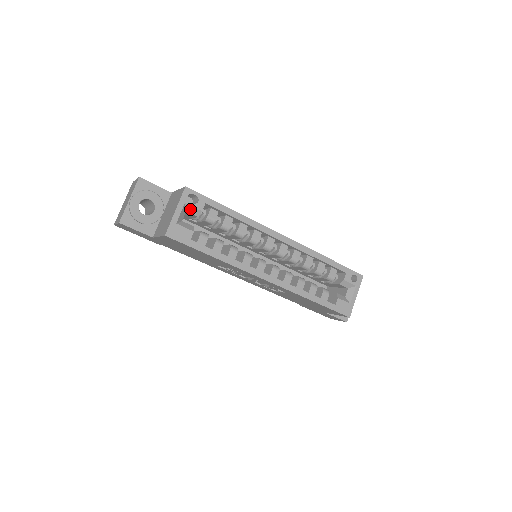
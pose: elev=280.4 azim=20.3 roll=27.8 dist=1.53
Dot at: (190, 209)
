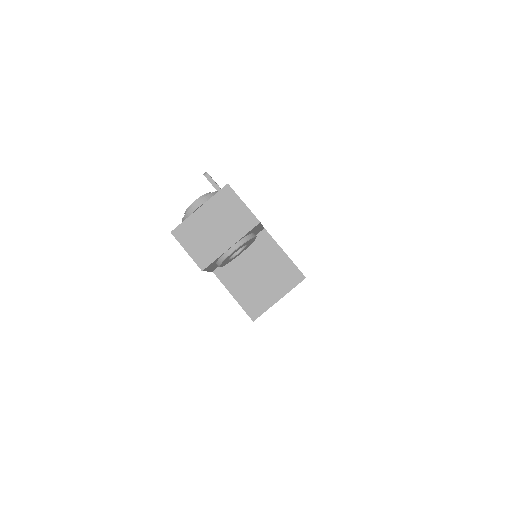
Dot at: occluded
